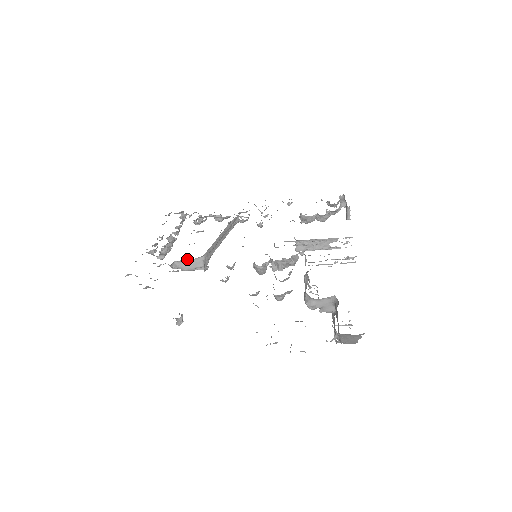
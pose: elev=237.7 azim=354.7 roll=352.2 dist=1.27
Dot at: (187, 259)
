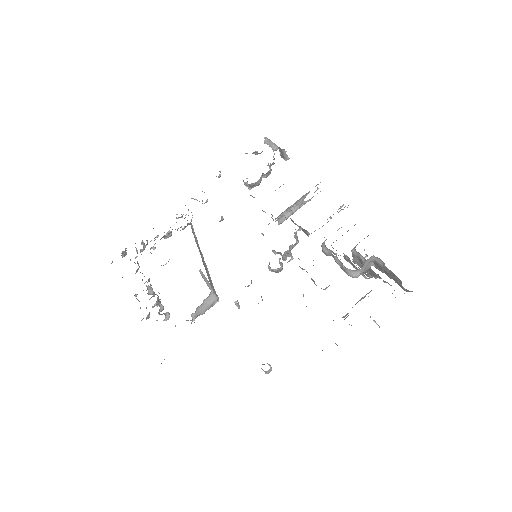
Dot at: (201, 304)
